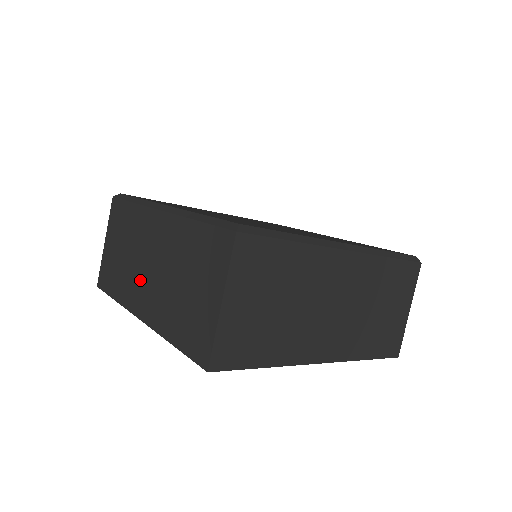
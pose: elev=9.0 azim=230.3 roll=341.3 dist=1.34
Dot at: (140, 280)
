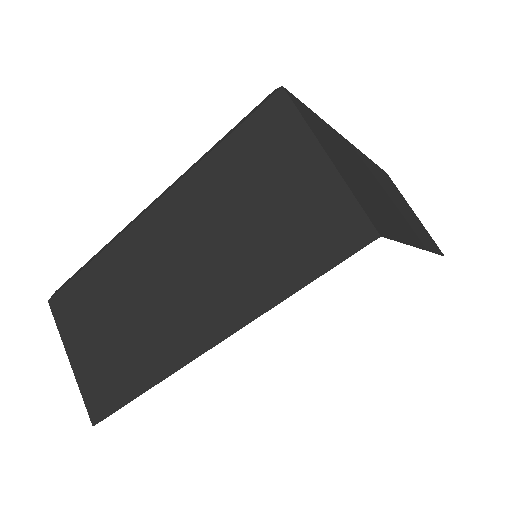
Dot at: (173, 310)
